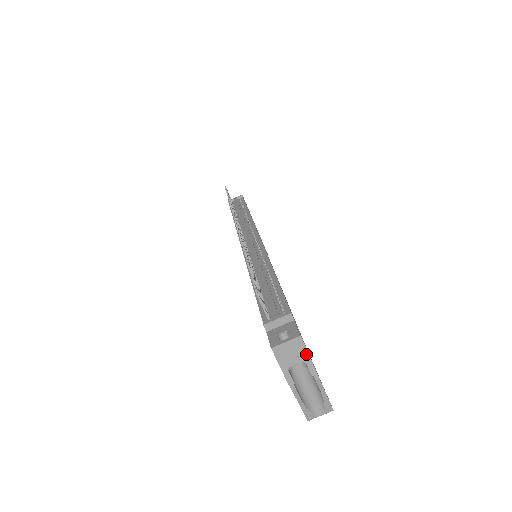
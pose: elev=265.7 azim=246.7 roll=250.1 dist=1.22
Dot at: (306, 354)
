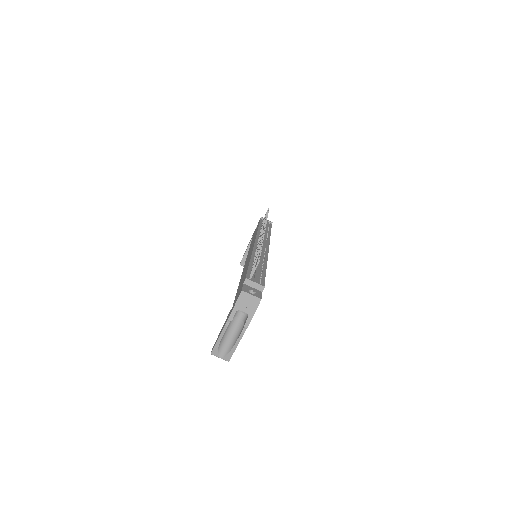
Dot at: (254, 312)
